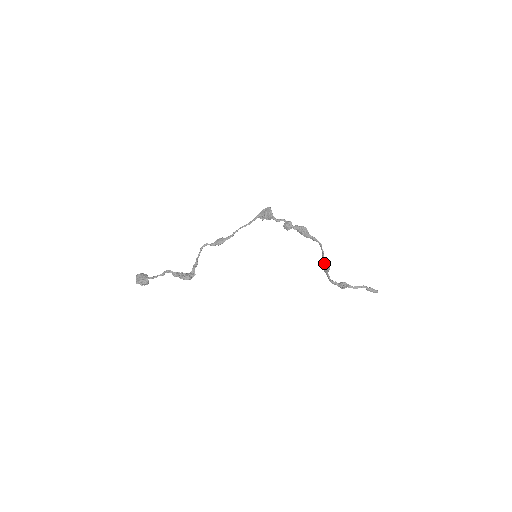
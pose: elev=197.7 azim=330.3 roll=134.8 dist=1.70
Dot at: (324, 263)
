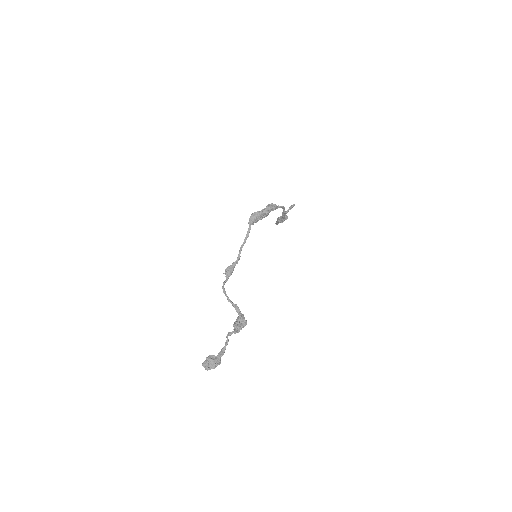
Dot at: (283, 218)
